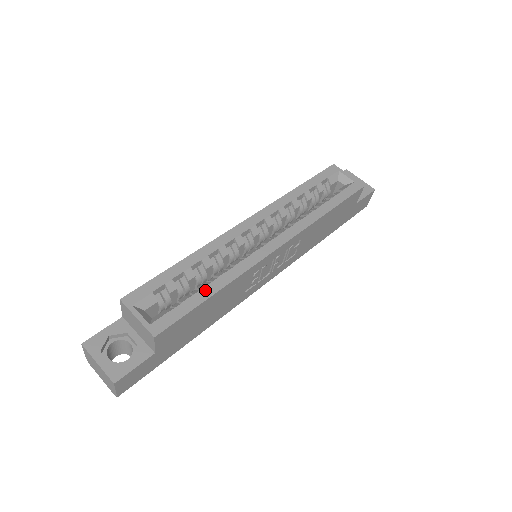
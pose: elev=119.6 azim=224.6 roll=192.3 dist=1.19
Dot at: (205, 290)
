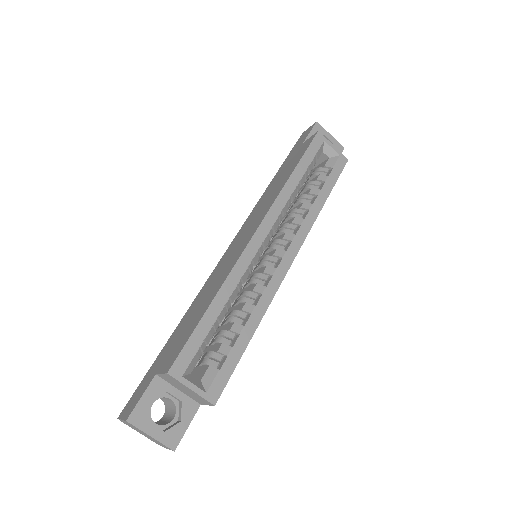
Dot at: (243, 334)
